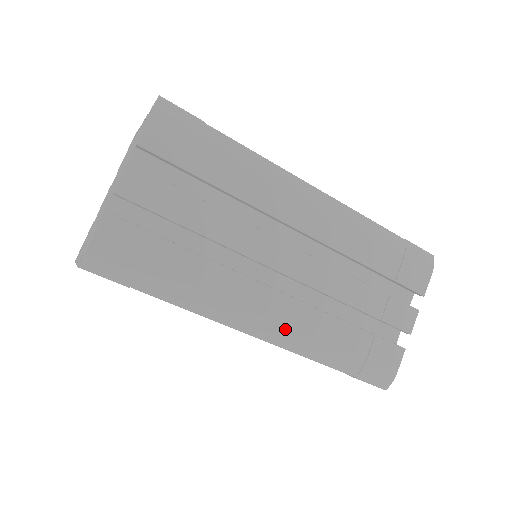
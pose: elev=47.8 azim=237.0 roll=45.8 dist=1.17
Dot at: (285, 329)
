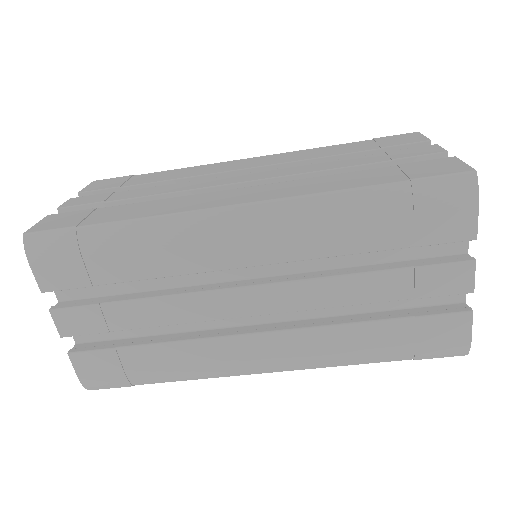
Dot at: (292, 359)
